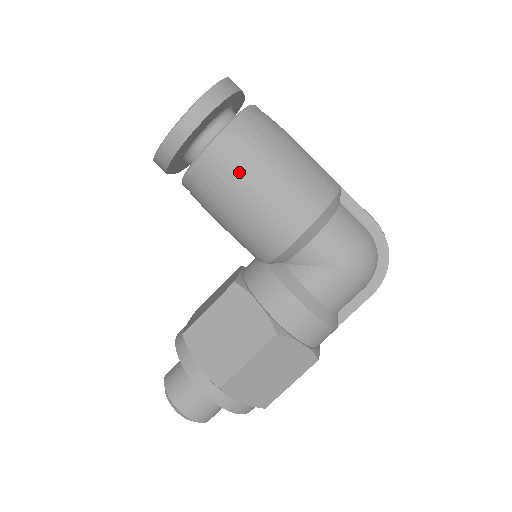
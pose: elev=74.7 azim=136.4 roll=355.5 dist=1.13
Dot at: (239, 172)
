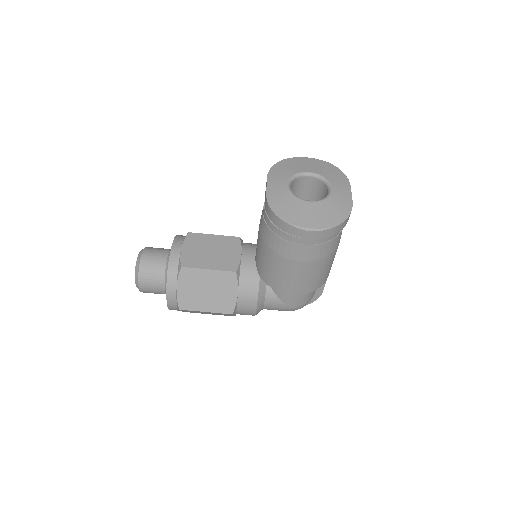
Dot at: (301, 258)
